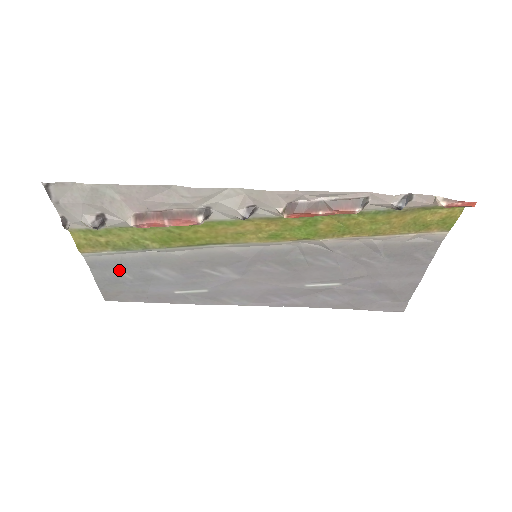
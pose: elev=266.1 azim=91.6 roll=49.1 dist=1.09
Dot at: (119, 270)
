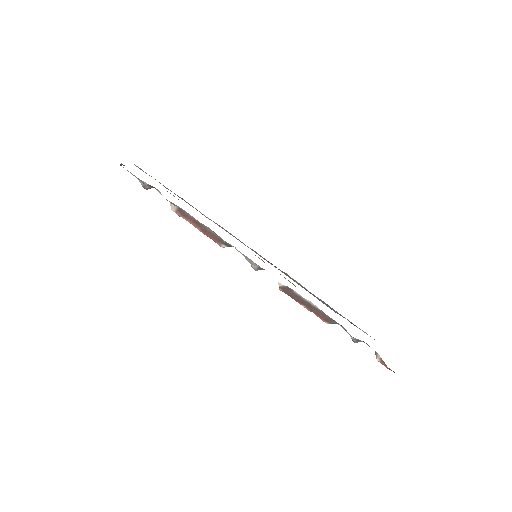
Dot at: occluded
